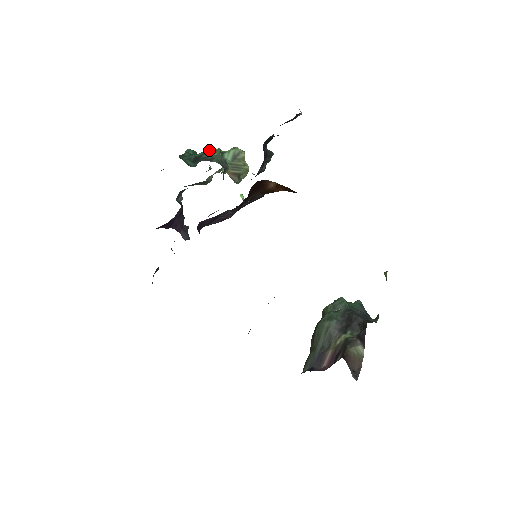
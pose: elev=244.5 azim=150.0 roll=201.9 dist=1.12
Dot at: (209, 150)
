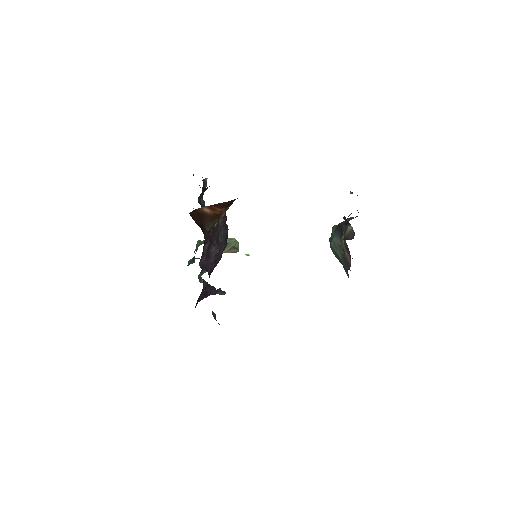
Dot at: occluded
